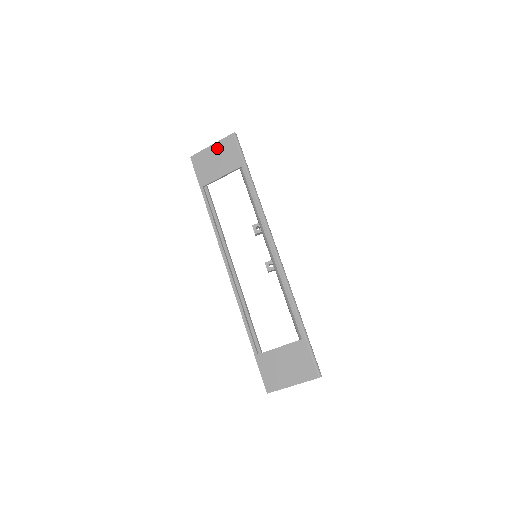
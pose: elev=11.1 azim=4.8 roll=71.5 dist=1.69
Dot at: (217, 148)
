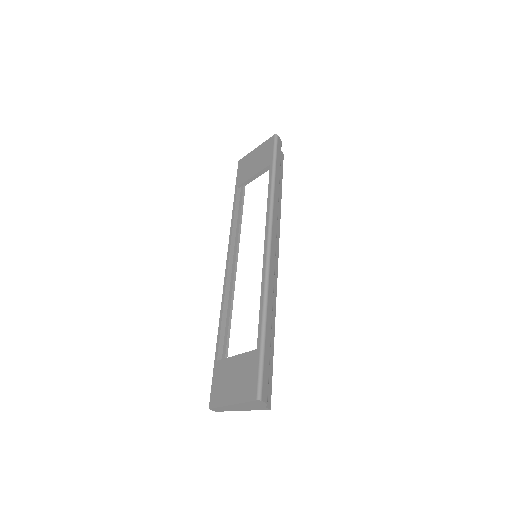
Dot at: (259, 150)
